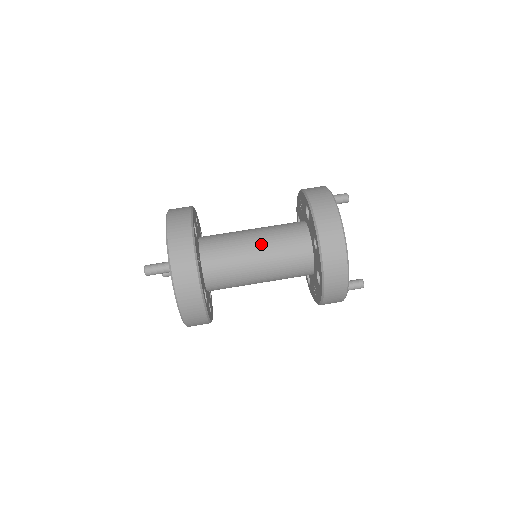
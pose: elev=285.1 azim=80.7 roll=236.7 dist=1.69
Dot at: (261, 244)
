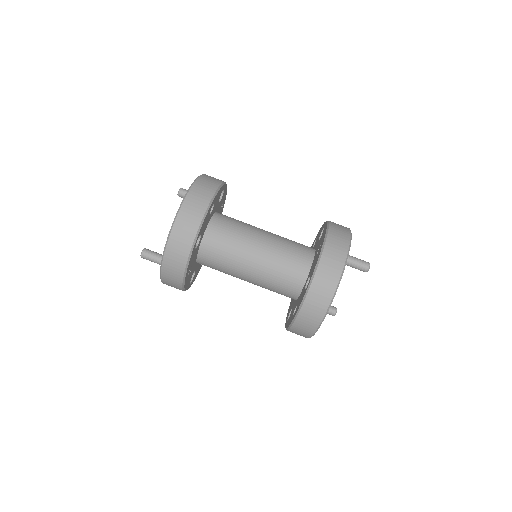
Dot at: (255, 273)
